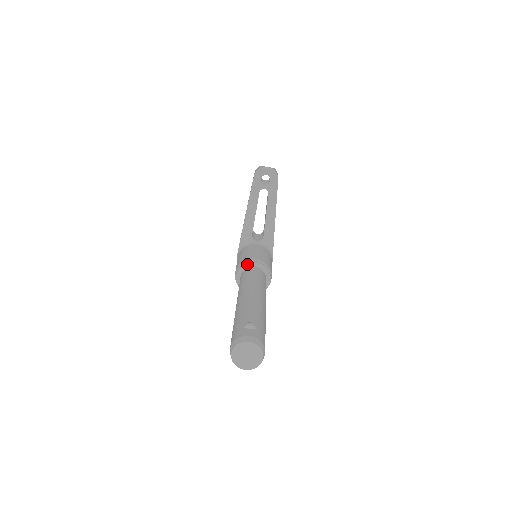
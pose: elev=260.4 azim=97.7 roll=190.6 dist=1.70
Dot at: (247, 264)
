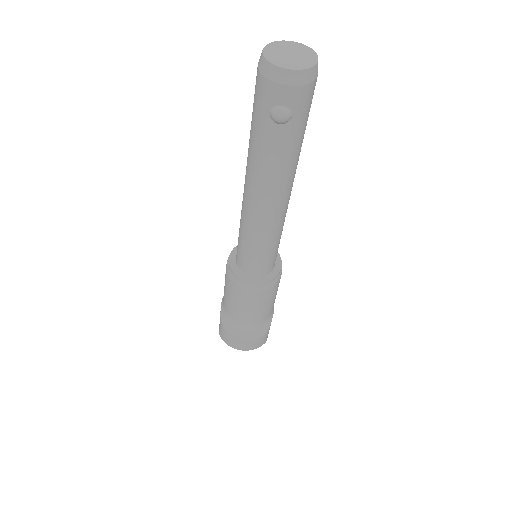
Dot at: occluded
